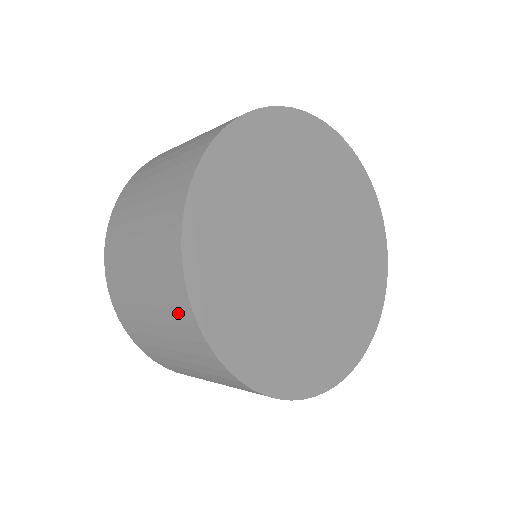
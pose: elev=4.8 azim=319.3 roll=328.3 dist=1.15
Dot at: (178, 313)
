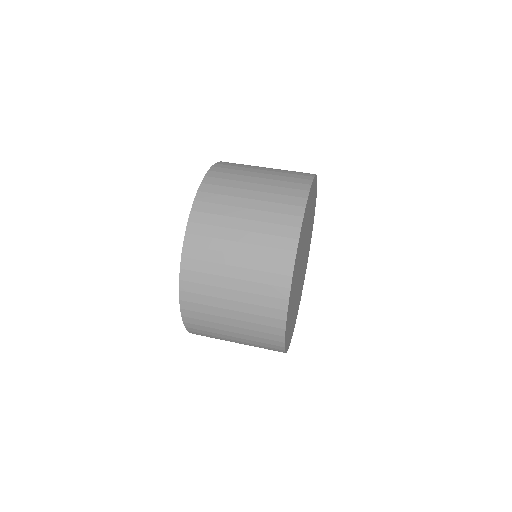
Dot at: occluded
